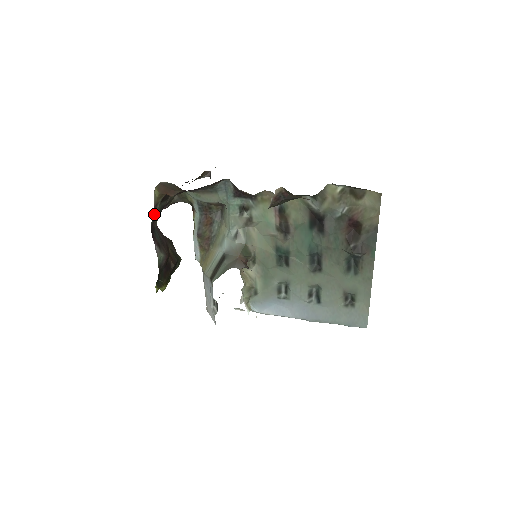
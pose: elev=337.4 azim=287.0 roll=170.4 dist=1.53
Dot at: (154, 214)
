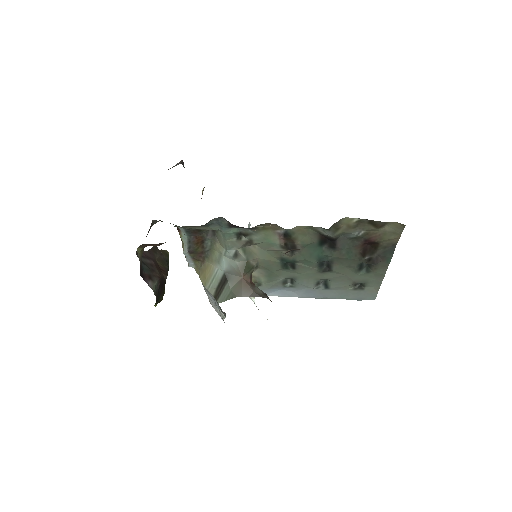
Dot at: (140, 262)
